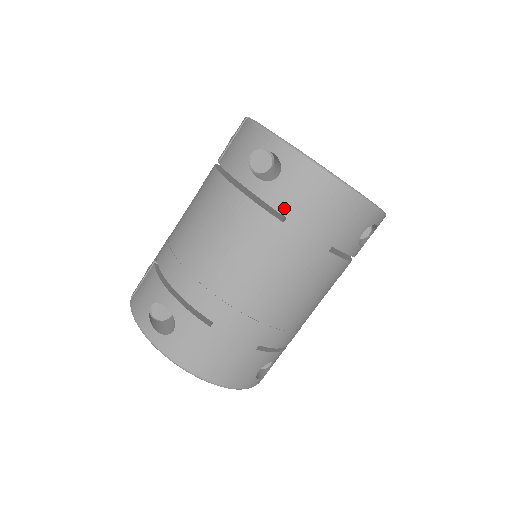
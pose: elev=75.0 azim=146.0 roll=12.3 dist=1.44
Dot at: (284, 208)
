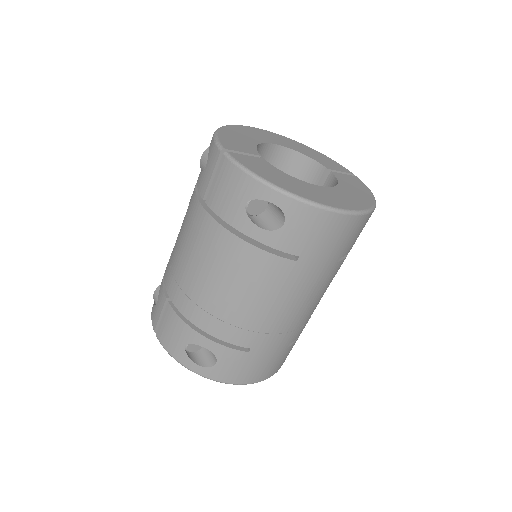
Dot at: (295, 250)
